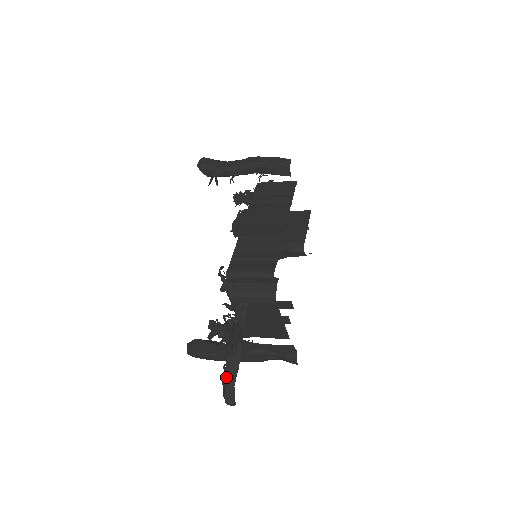
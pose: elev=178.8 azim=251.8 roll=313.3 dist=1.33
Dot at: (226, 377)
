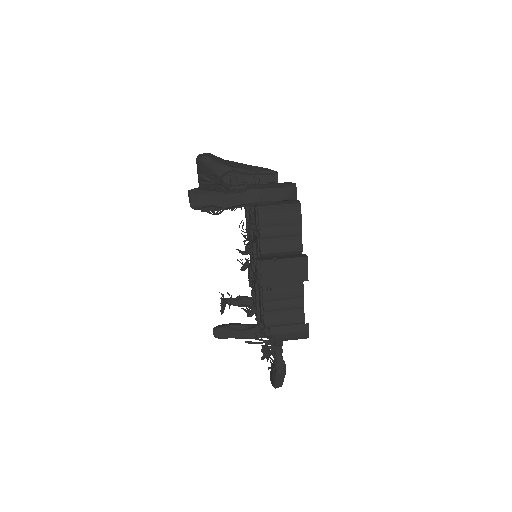
Dot at: (276, 382)
